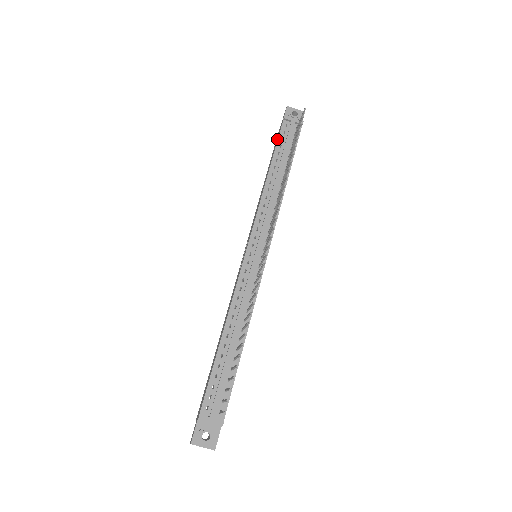
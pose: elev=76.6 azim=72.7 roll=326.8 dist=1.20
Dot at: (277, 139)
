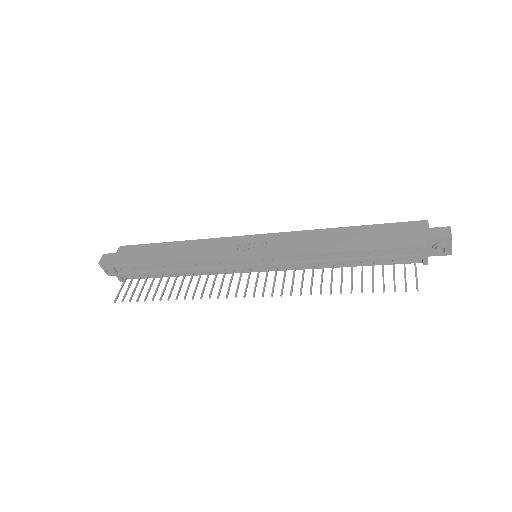
Dot at: (395, 243)
